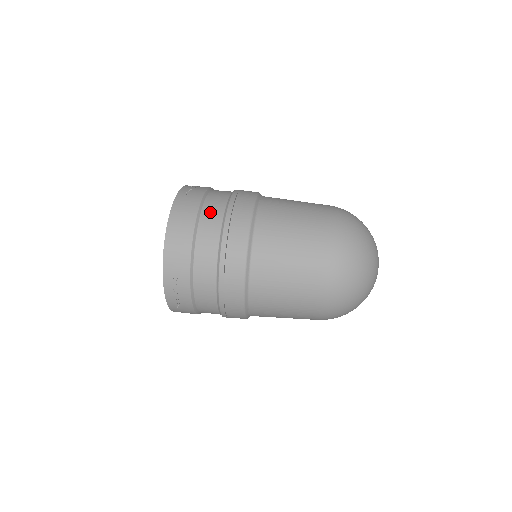
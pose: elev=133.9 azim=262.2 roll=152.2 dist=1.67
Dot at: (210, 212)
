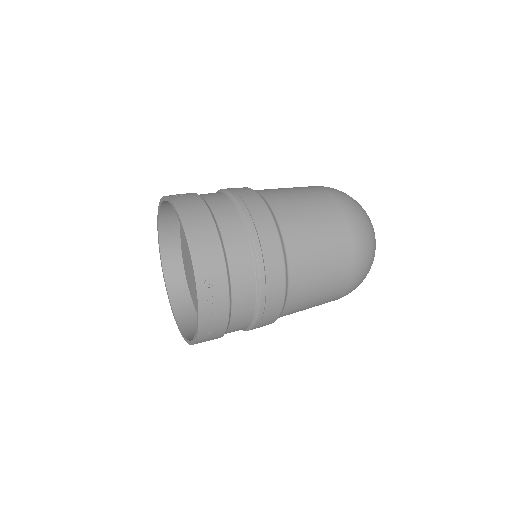
Dot at: (218, 204)
